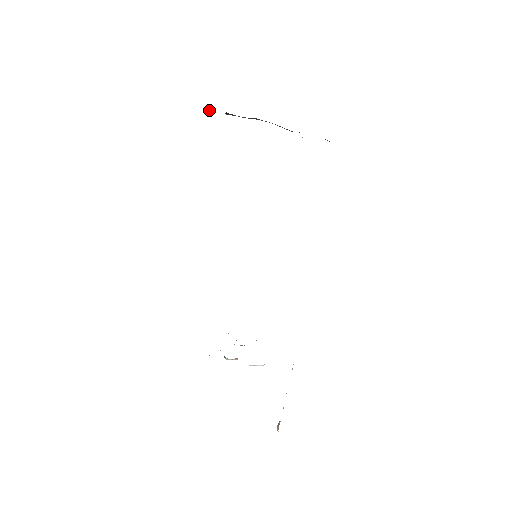
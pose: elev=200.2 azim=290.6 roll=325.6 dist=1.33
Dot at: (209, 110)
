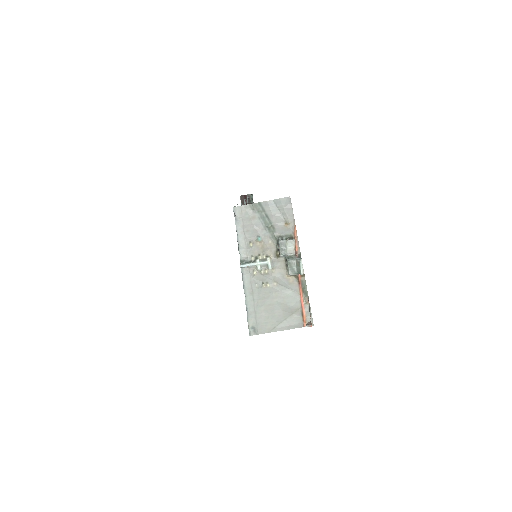
Dot at: (241, 198)
